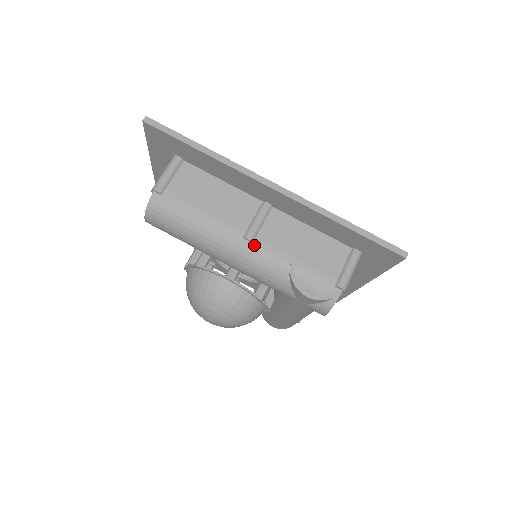
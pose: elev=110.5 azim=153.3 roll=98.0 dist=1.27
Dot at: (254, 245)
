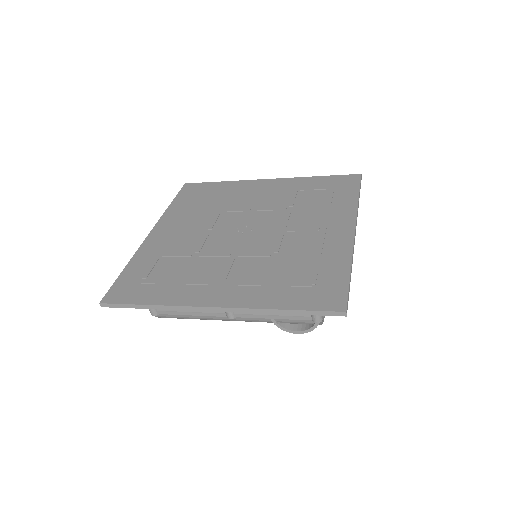
Dot at: (238, 318)
